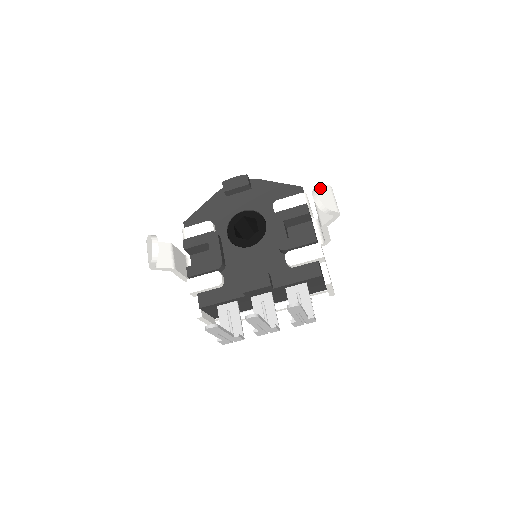
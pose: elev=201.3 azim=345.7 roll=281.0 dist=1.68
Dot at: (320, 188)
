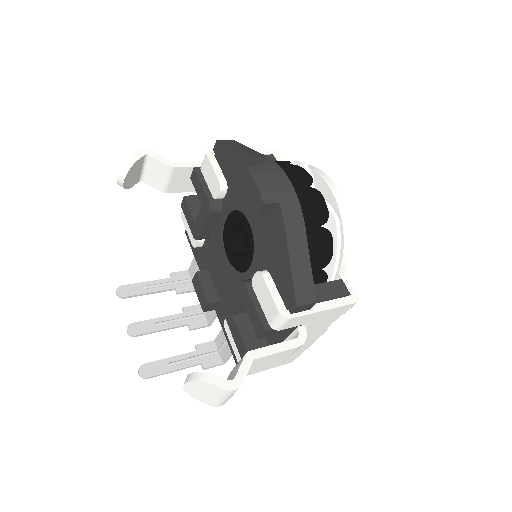
Dot at: (198, 384)
